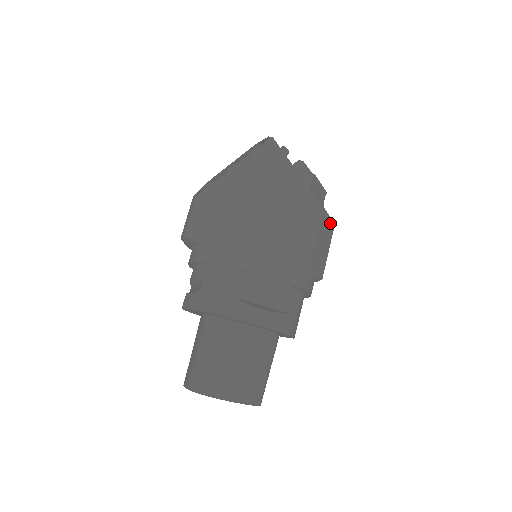
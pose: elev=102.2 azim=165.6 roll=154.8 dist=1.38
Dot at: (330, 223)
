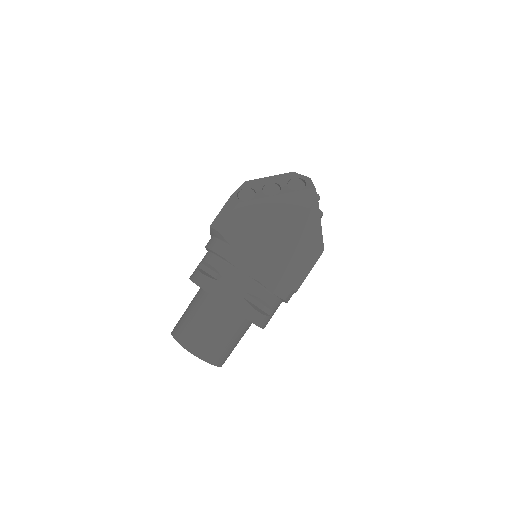
Dot at: occluded
